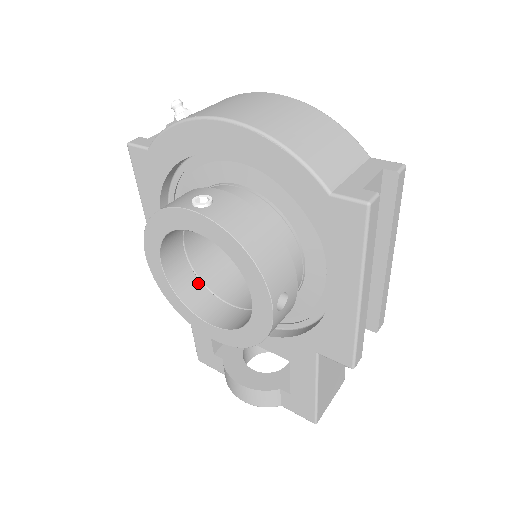
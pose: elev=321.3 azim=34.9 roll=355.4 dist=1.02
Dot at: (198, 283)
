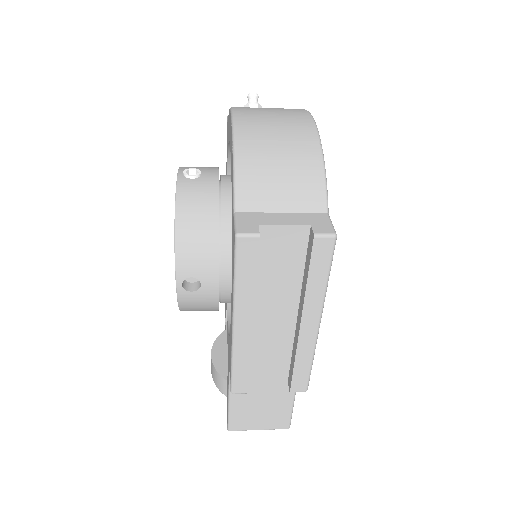
Dot at: occluded
